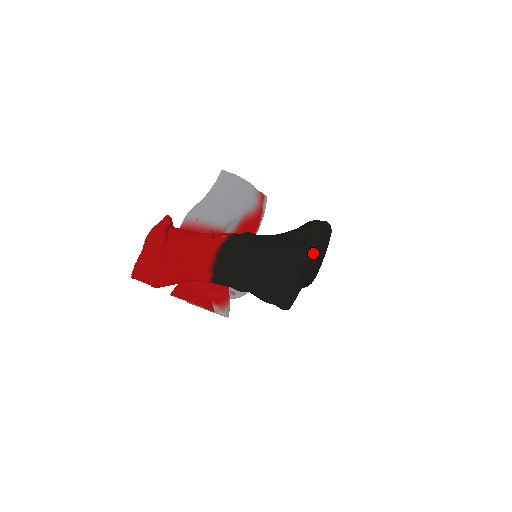
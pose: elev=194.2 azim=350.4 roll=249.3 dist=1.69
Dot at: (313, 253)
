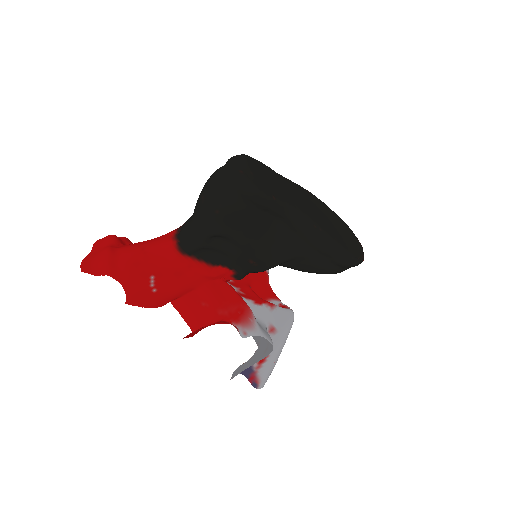
Dot at: (282, 180)
